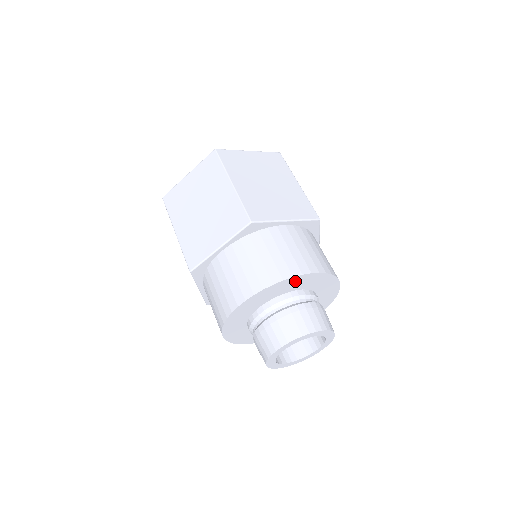
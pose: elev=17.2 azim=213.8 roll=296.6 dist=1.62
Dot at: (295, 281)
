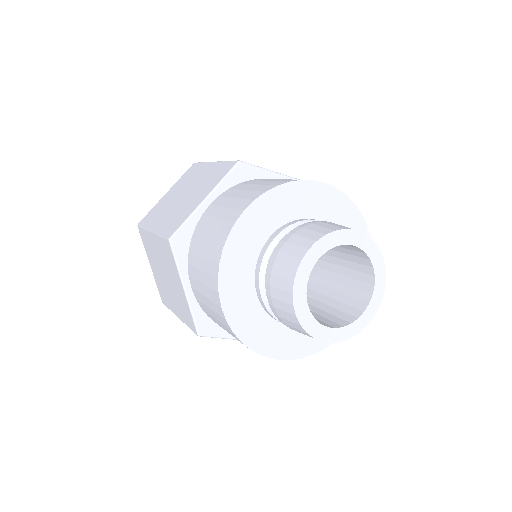
Dot at: (306, 193)
